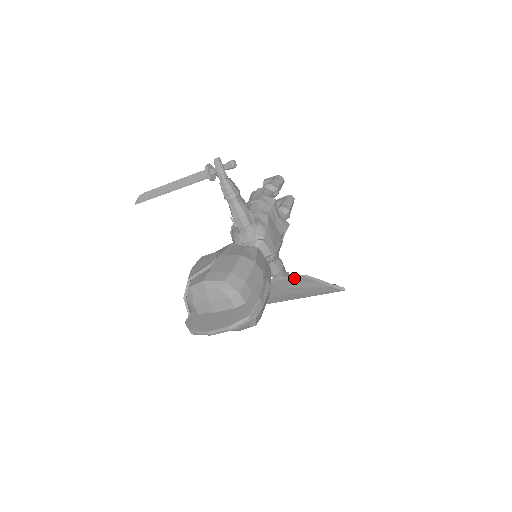
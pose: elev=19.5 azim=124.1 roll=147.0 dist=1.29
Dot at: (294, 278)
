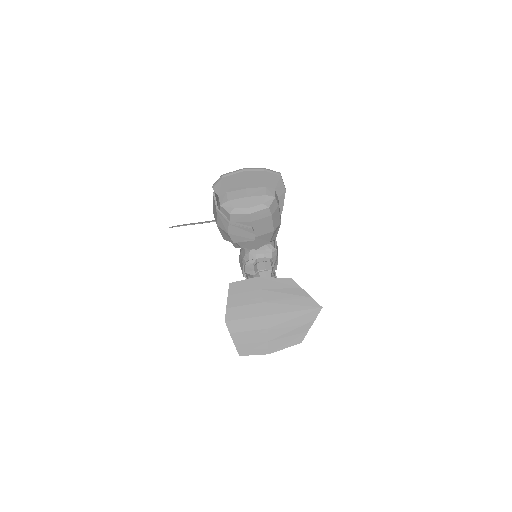
Dot at: (281, 278)
